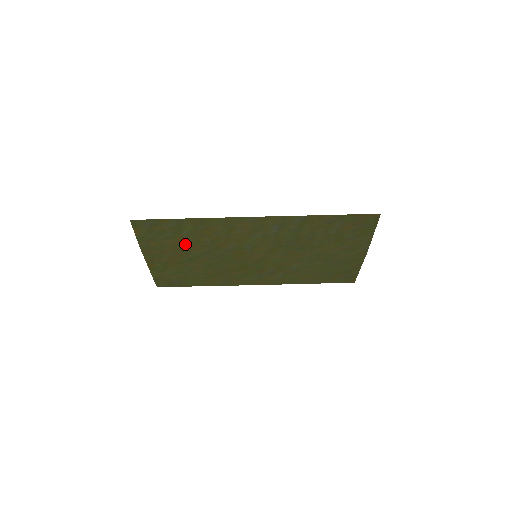
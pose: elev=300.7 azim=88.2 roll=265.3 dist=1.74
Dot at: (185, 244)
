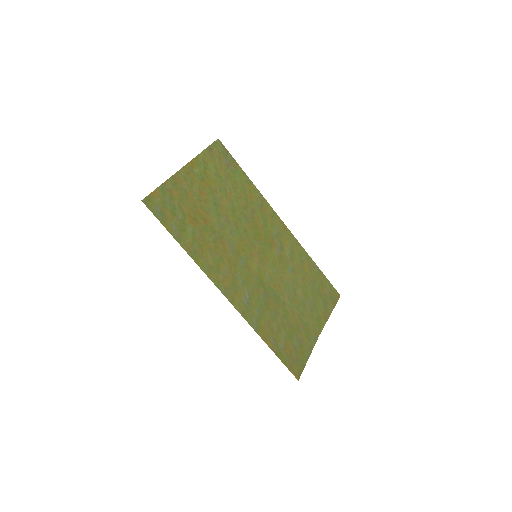
Dot at: (198, 217)
